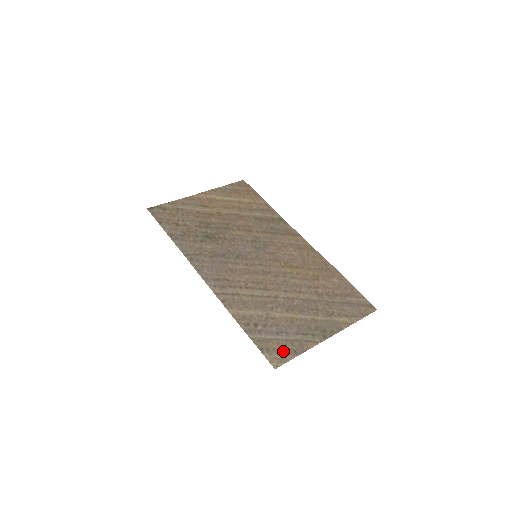
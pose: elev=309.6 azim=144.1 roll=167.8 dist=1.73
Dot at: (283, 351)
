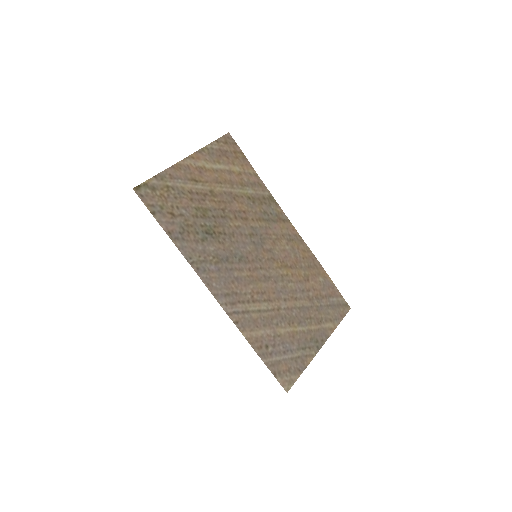
Dot at: (291, 372)
